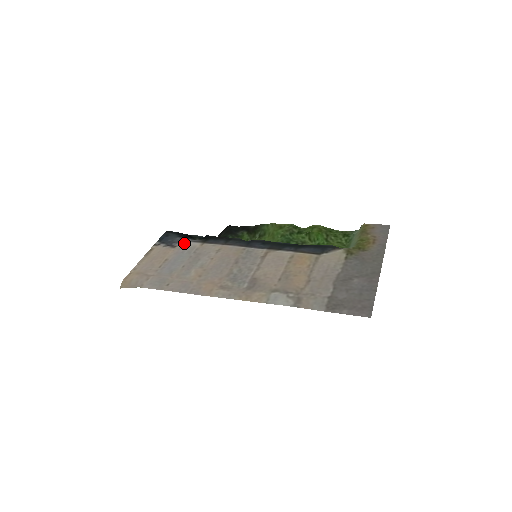
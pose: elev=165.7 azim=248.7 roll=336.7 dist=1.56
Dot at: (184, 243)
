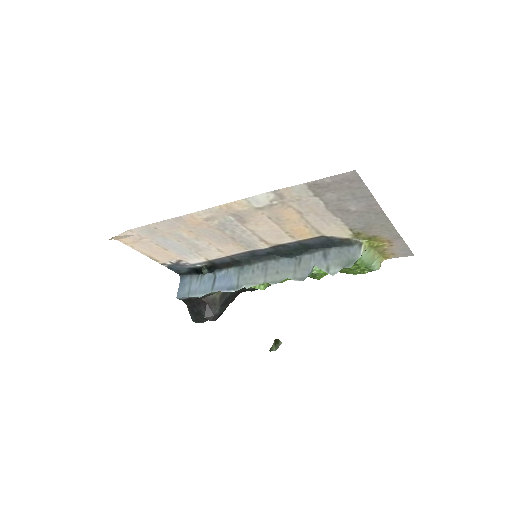
Dot at: (190, 262)
